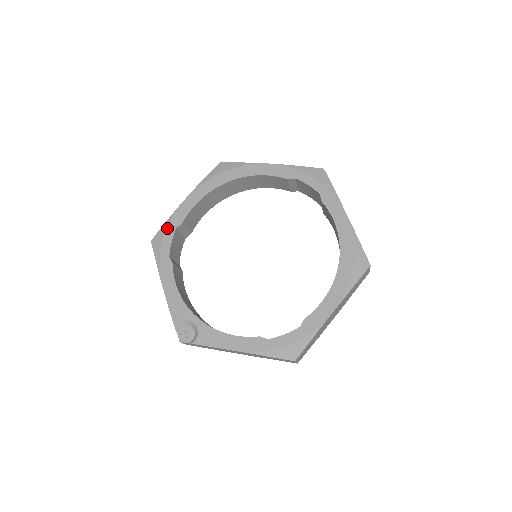
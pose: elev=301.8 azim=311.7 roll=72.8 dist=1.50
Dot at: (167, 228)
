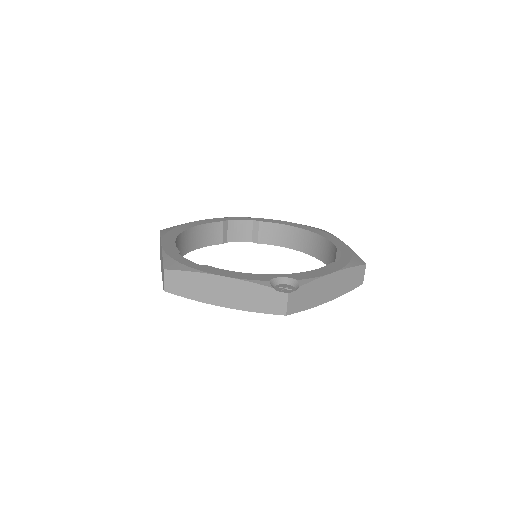
Dot at: (170, 256)
